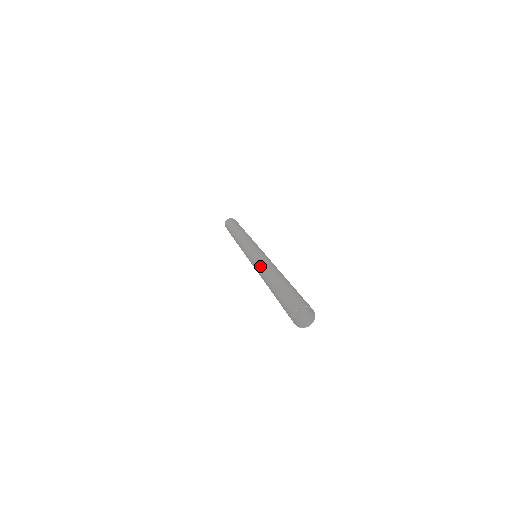
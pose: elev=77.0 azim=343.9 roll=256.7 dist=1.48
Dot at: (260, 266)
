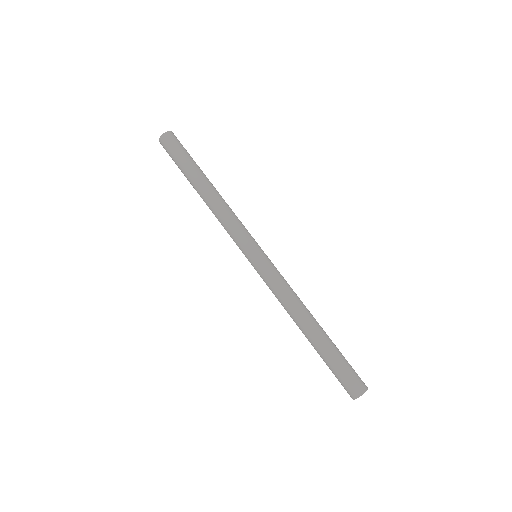
Dot at: (289, 295)
